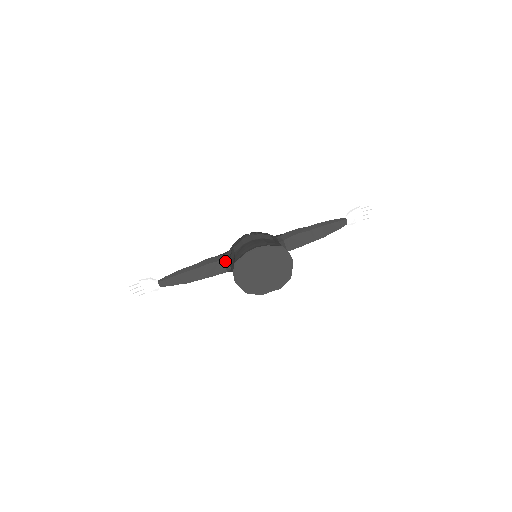
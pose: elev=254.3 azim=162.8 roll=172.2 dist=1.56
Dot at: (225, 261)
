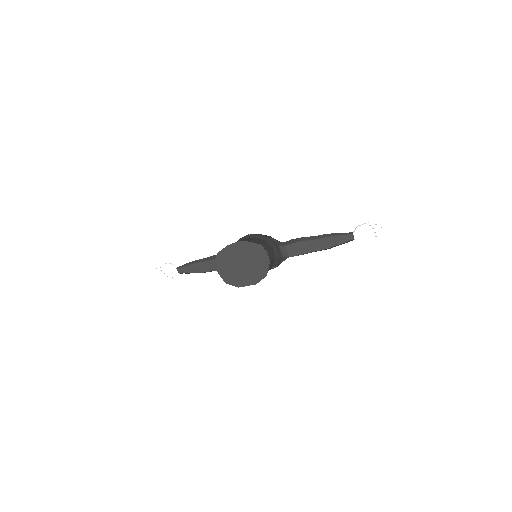
Dot at: occluded
